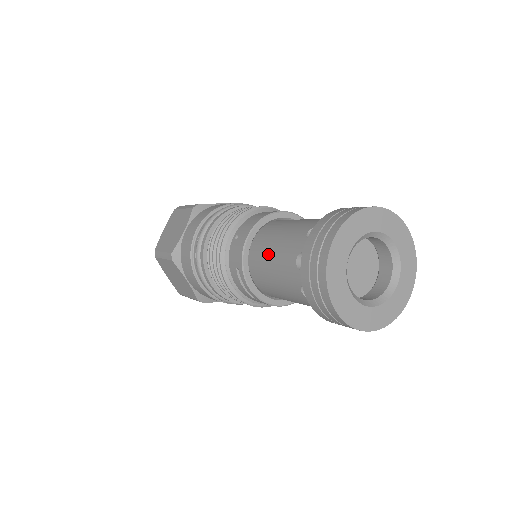
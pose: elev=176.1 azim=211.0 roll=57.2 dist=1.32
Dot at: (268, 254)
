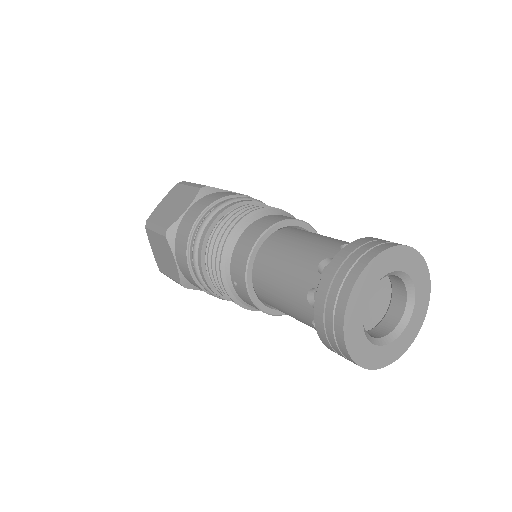
Dot at: (278, 305)
